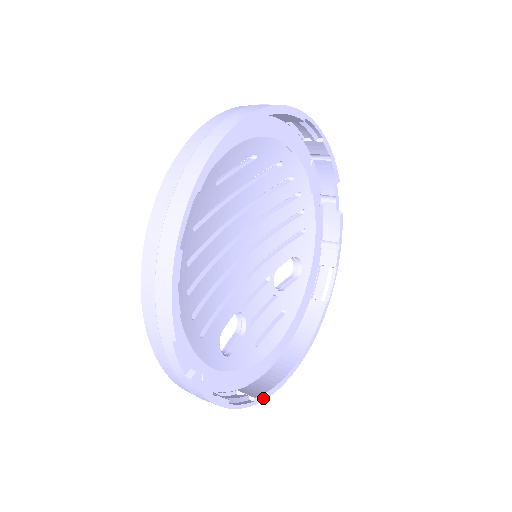
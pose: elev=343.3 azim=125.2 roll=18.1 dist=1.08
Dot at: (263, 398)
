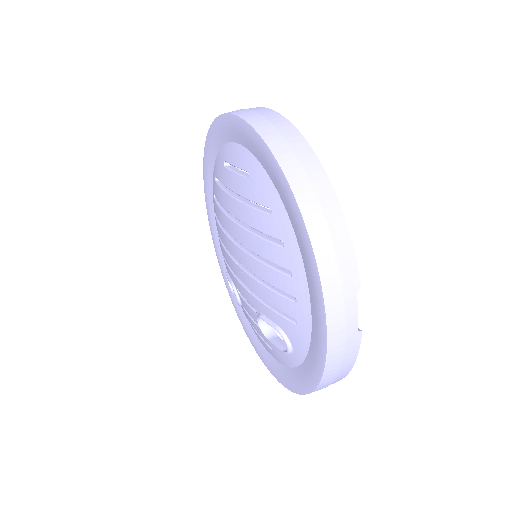
Dot at: occluded
